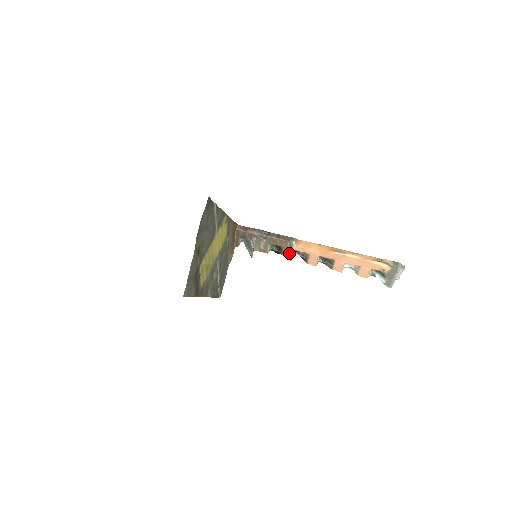
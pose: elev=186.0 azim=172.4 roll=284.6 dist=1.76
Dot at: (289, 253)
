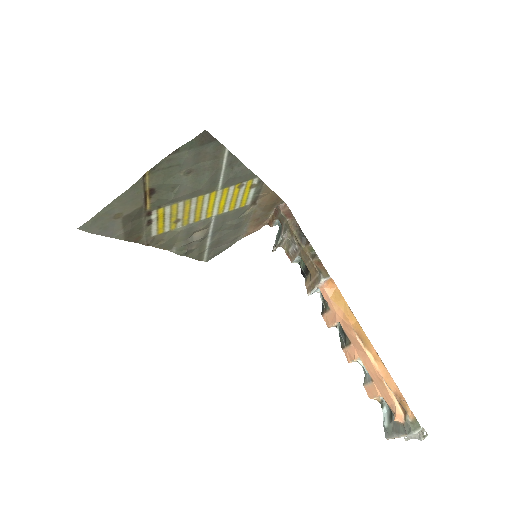
Dot at: (311, 285)
